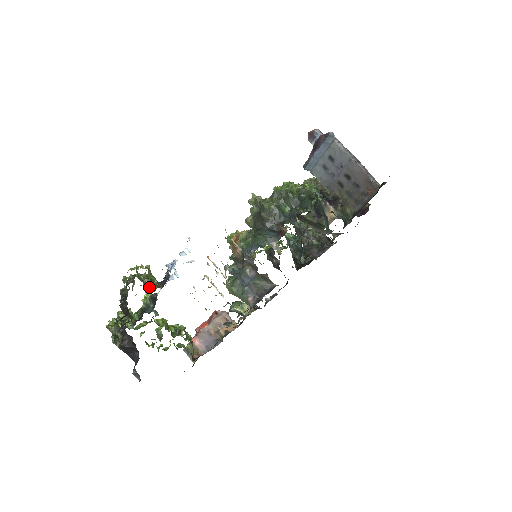
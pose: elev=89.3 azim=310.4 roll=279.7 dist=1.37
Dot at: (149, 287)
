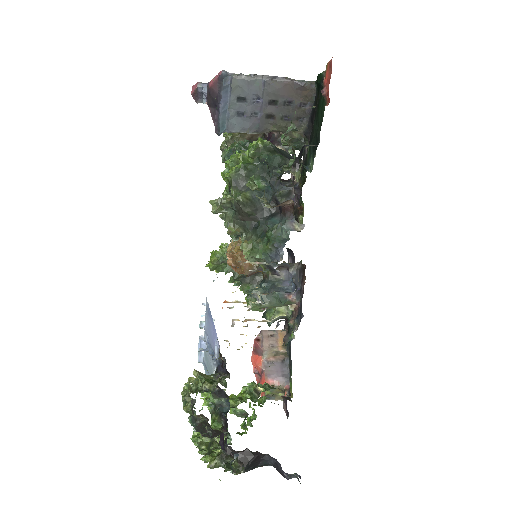
Dot at: occluded
